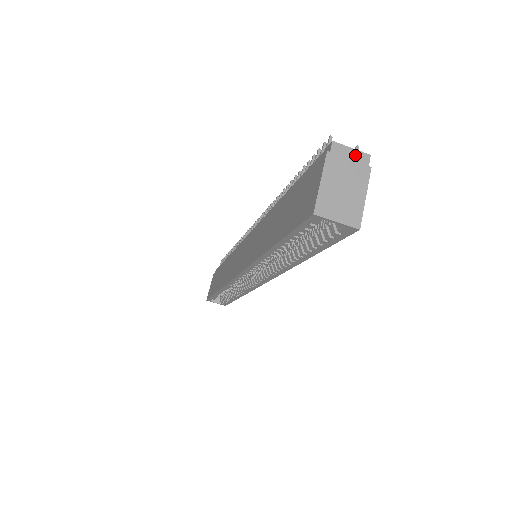
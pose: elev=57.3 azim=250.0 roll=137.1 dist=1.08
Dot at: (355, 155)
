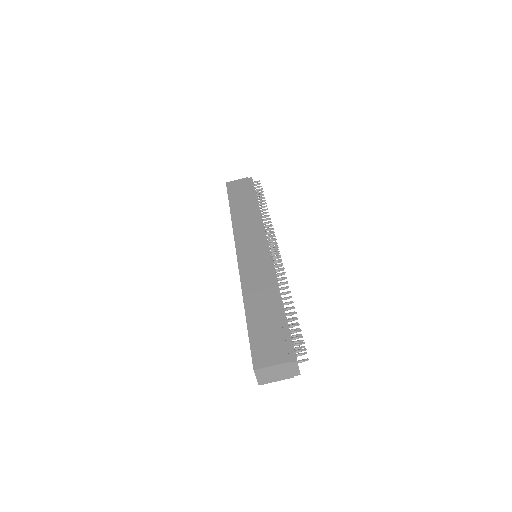
Dot at: (296, 370)
